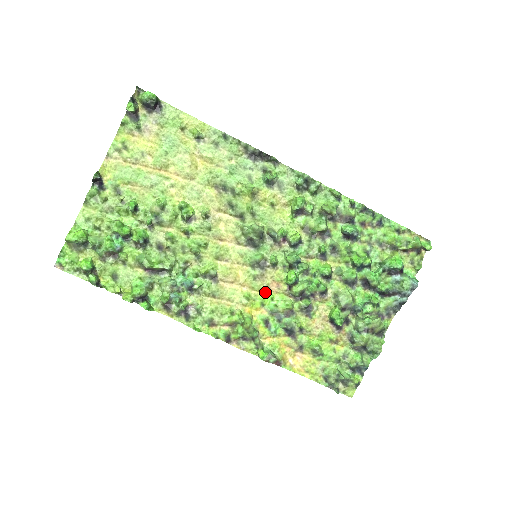
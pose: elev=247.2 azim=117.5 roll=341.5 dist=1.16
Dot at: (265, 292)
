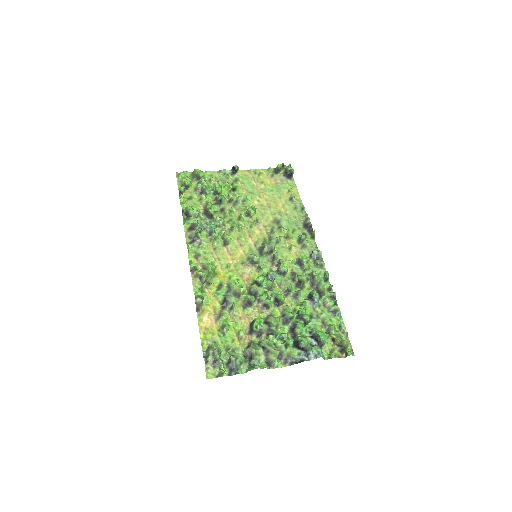
Dot at: (239, 274)
